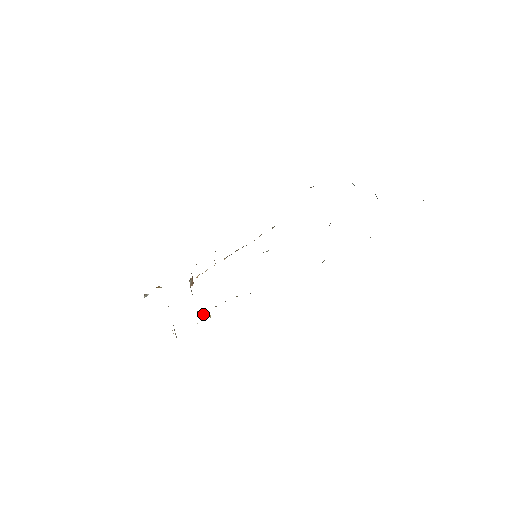
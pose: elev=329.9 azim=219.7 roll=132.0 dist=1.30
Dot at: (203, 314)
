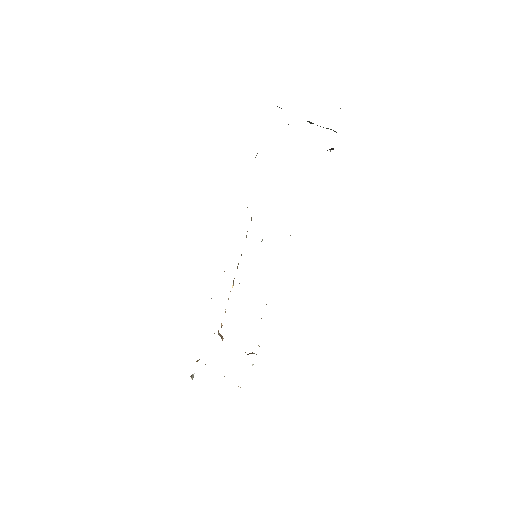
Dot at: (251, 353)
